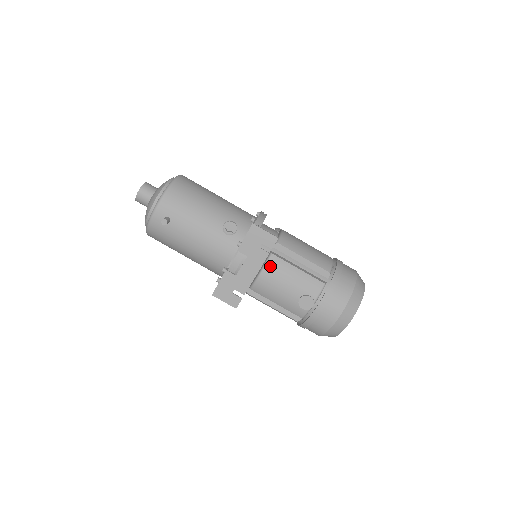
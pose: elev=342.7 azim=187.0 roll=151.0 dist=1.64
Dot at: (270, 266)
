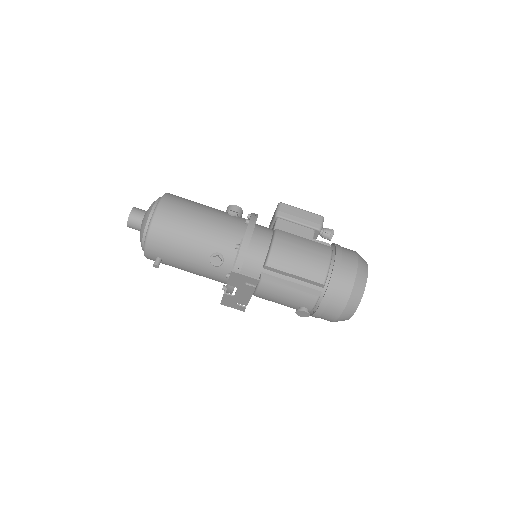
Dot at: (262, 288)
